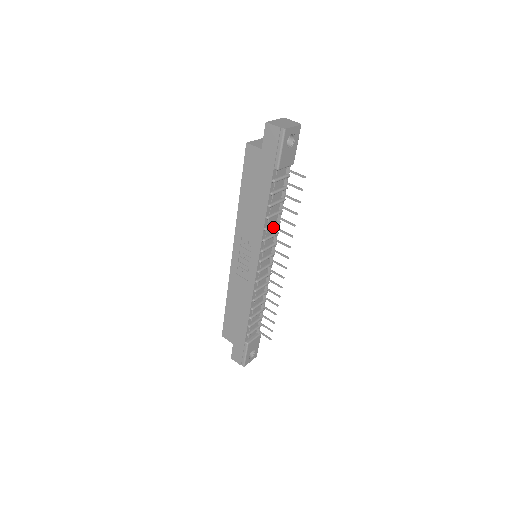
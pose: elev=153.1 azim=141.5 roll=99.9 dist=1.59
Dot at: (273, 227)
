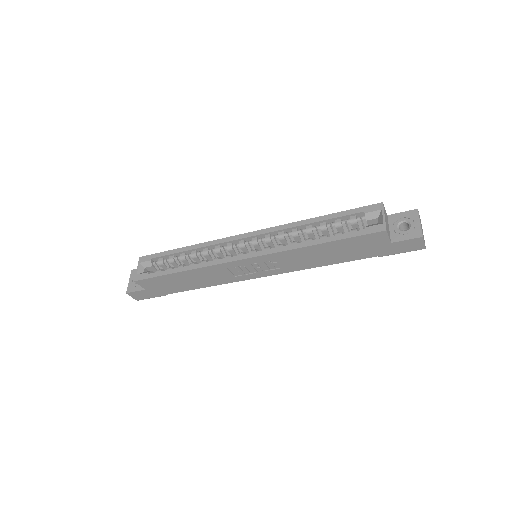
Dot at: occluded
